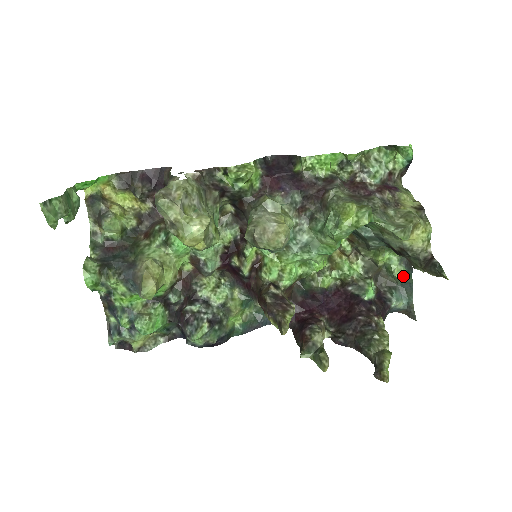
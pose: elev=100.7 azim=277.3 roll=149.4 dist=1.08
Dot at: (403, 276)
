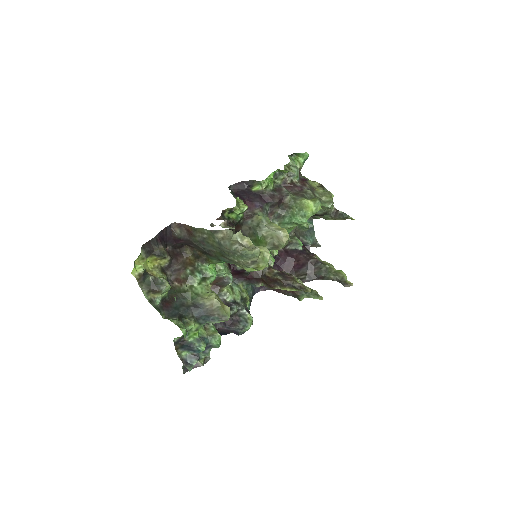
Dot at: (308, 226)
